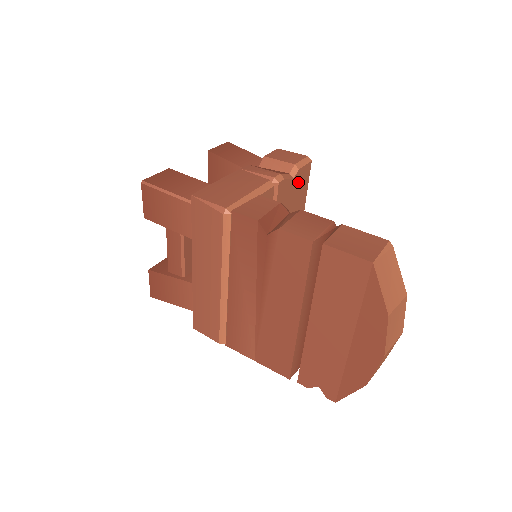
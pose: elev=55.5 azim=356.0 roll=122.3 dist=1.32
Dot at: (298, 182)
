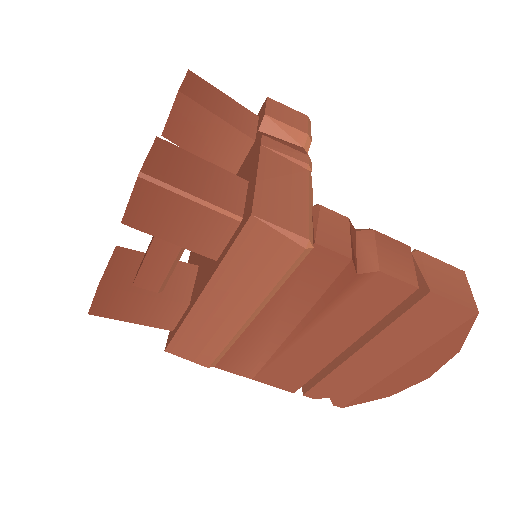
Dot at: occluded
